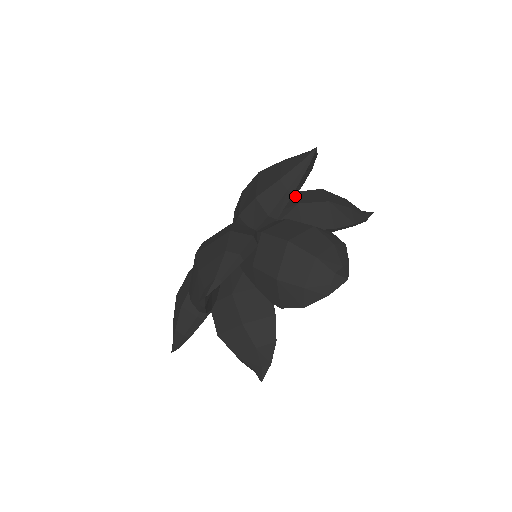
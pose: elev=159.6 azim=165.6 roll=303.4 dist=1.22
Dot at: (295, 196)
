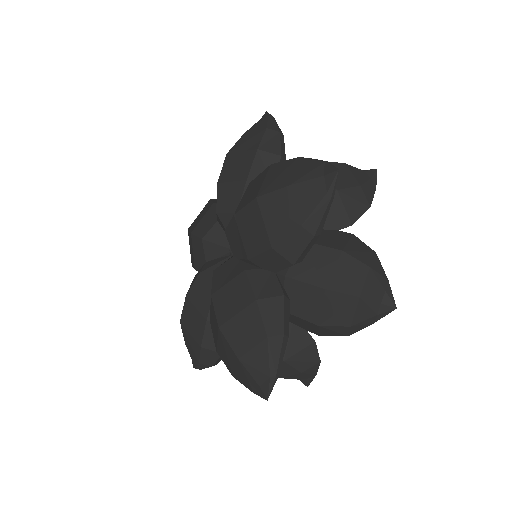
Dot at: occluded
